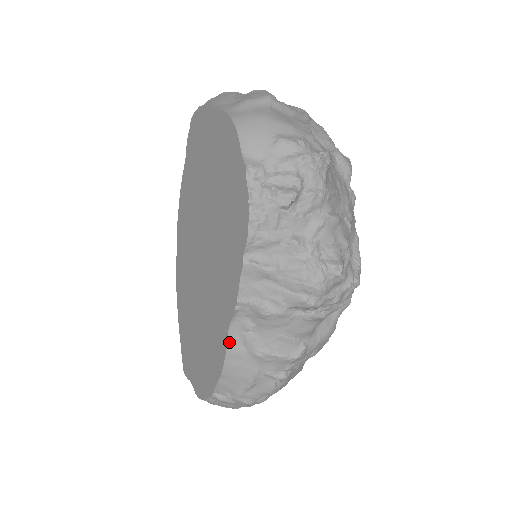
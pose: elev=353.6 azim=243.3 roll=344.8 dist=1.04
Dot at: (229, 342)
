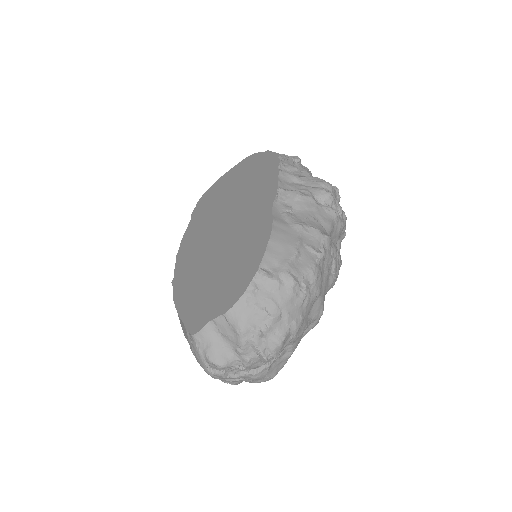
Dot at: (274, 216)
